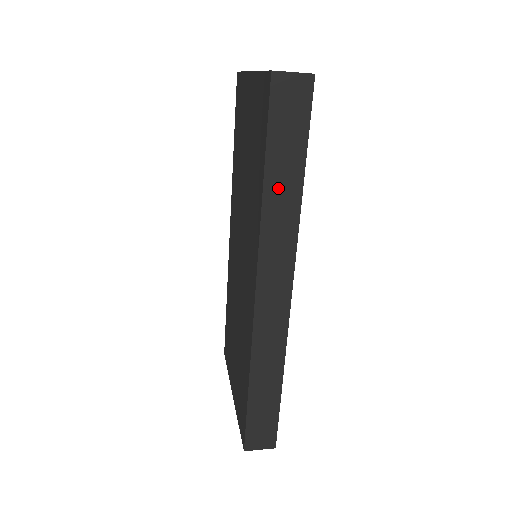
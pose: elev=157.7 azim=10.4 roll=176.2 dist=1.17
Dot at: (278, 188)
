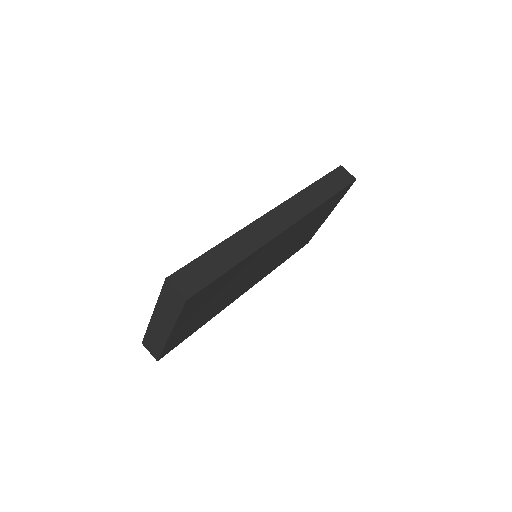
Dot at: (316, 191)
